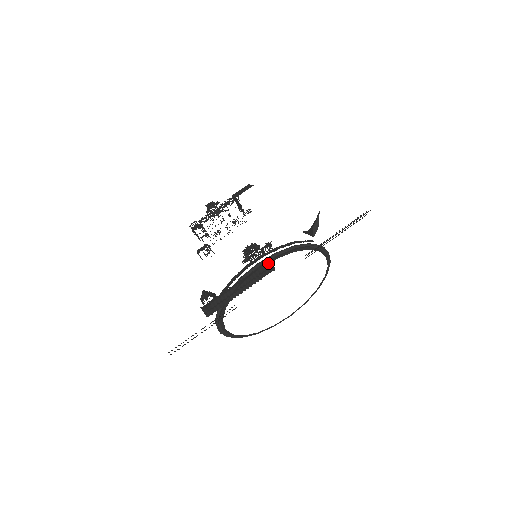
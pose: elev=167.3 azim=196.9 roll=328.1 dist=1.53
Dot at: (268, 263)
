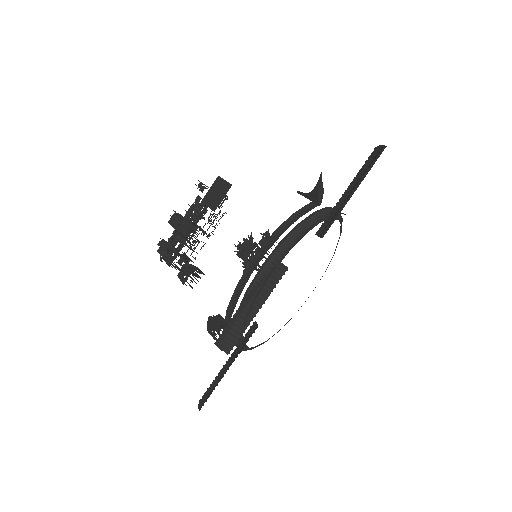
Dot at: (276, 262)
